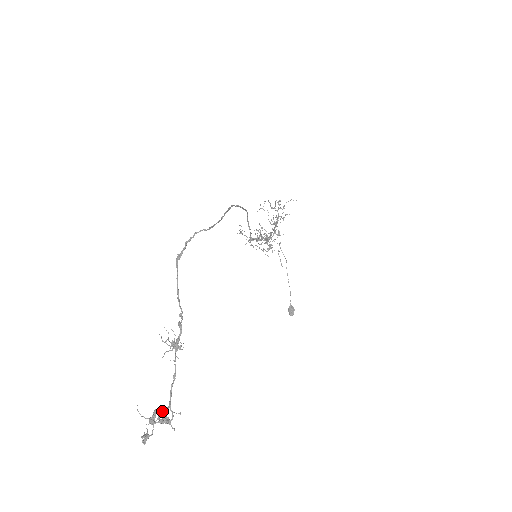
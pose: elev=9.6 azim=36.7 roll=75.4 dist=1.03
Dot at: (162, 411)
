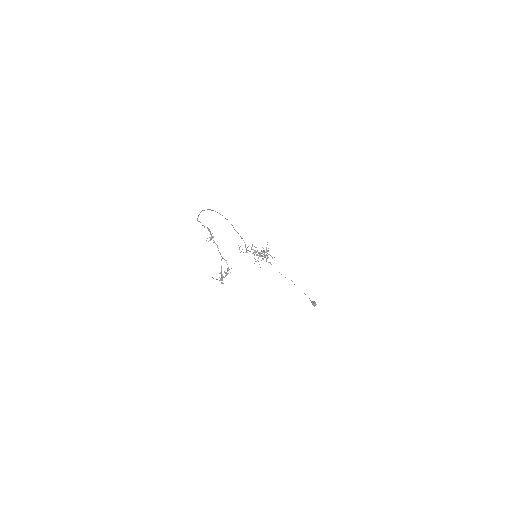
Dot at: occluded
